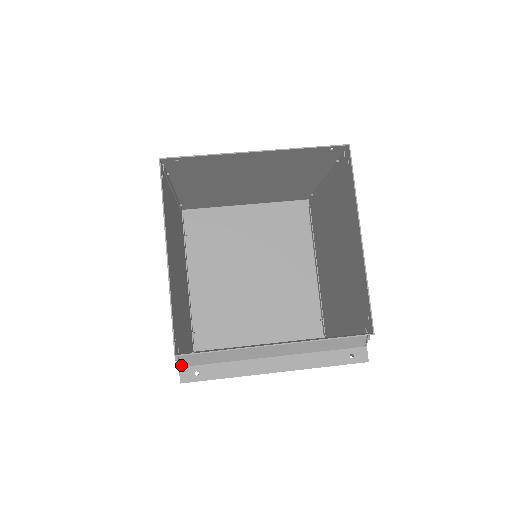
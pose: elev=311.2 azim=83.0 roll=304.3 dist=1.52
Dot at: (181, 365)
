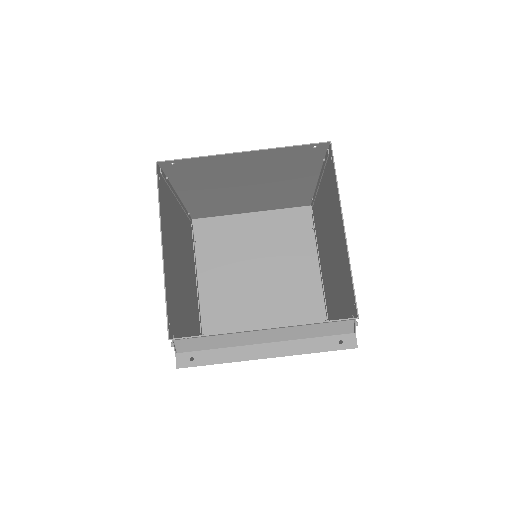
Dot at: (177, 351)
